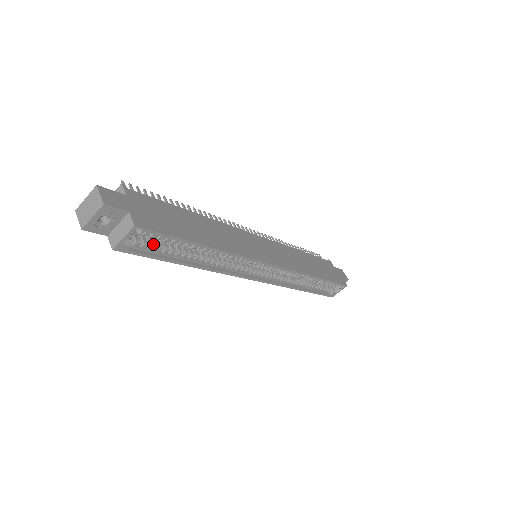
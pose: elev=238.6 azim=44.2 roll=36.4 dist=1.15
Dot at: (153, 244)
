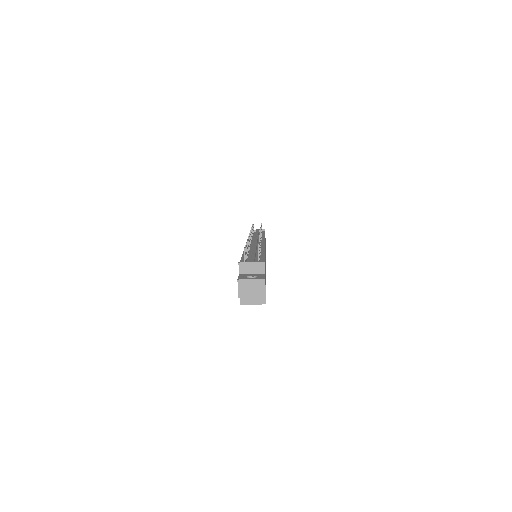
Dot at: occluded
